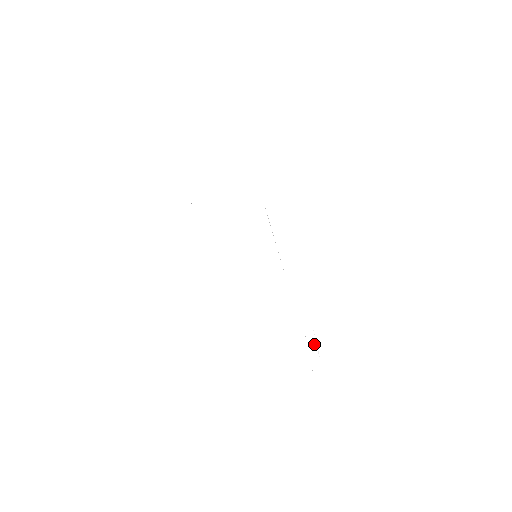
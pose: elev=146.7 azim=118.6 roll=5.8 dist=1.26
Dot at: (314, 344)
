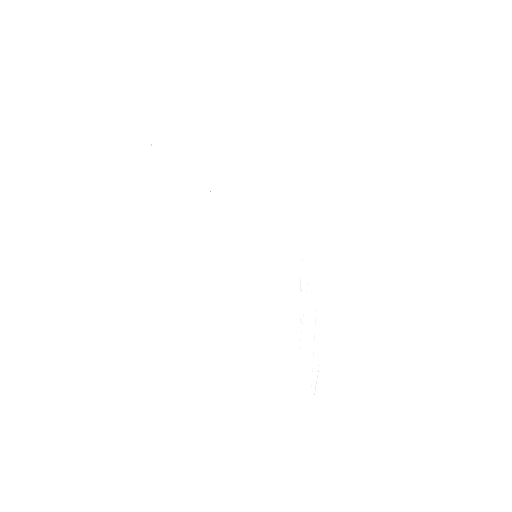
Dot at: (312, 369)
